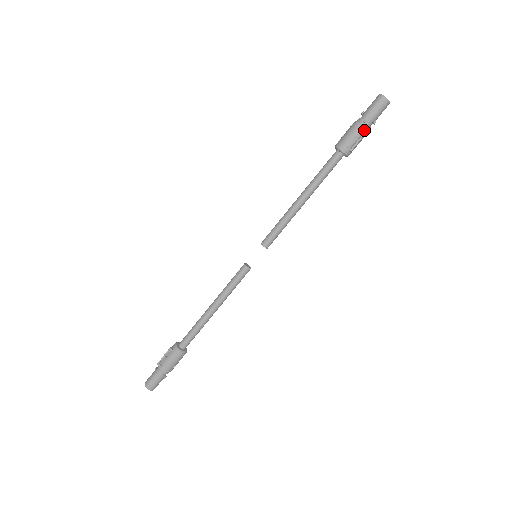
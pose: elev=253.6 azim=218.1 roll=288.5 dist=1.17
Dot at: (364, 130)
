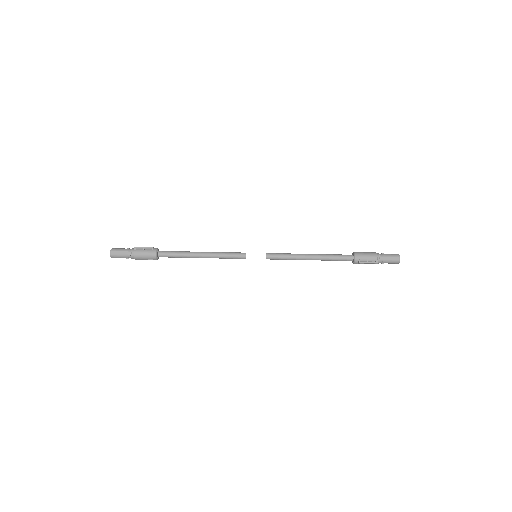
Dot at: (375, 261)
